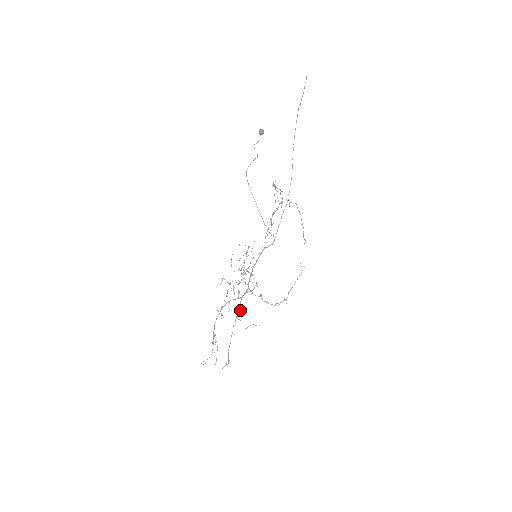
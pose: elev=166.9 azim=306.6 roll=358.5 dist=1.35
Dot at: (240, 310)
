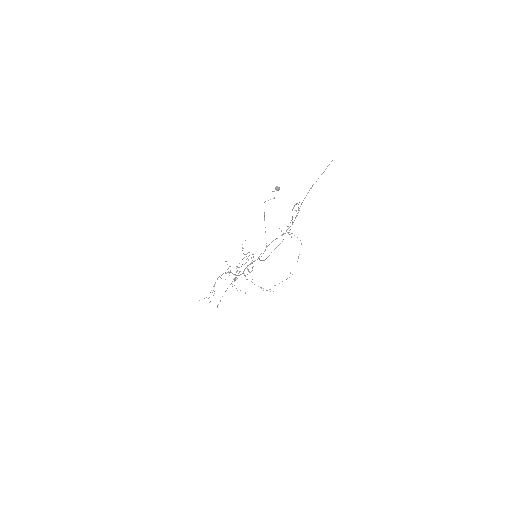
Dot at: (232, 284)
